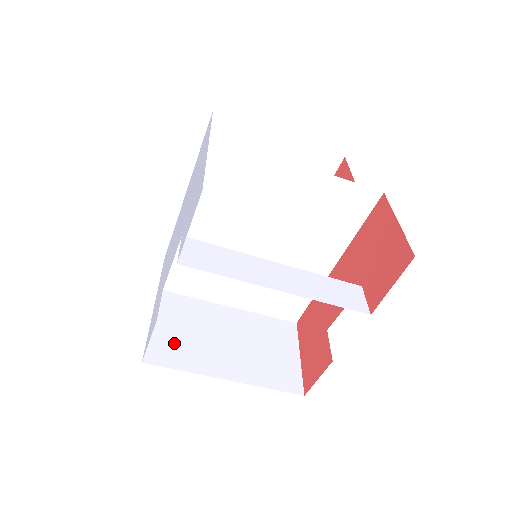
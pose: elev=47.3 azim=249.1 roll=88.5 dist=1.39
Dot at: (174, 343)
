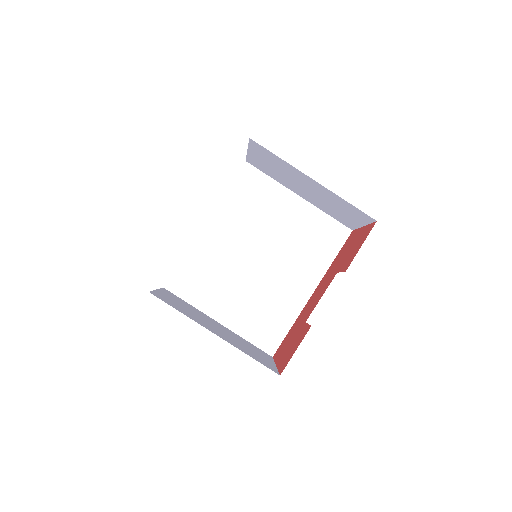
Dot at: (174, 303)
